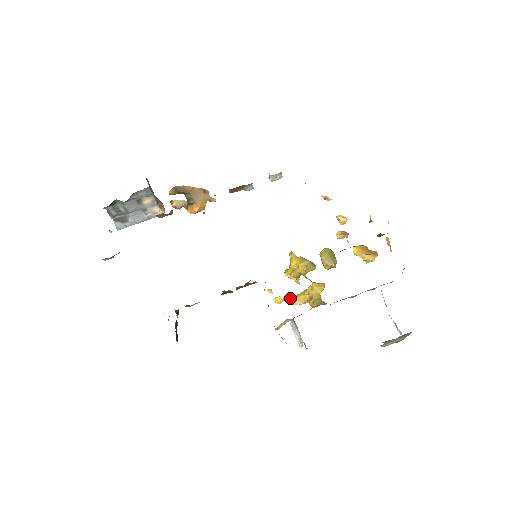
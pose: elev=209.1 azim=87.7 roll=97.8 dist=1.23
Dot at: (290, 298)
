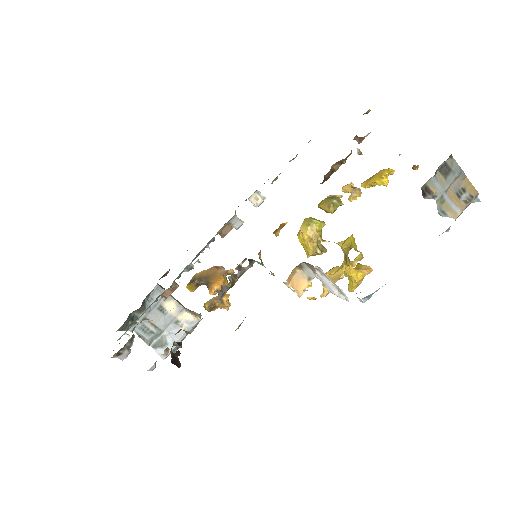
Dot at: occluded
